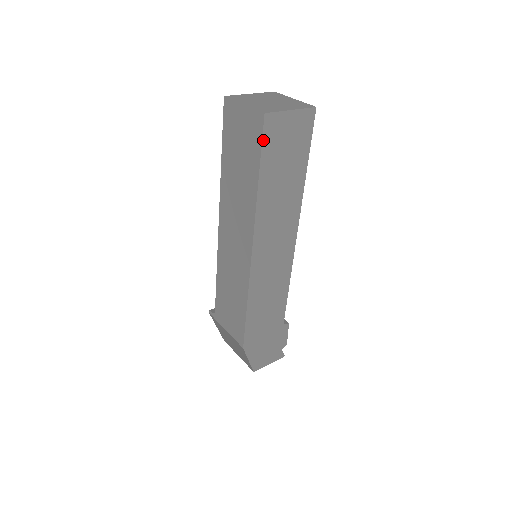
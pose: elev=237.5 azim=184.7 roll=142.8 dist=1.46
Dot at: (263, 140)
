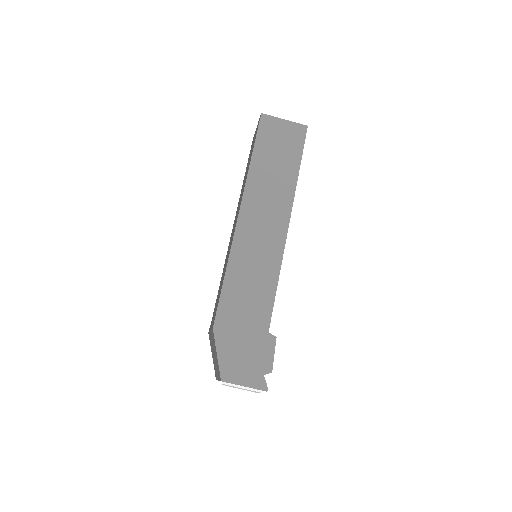
Dot at: (259, 130)
